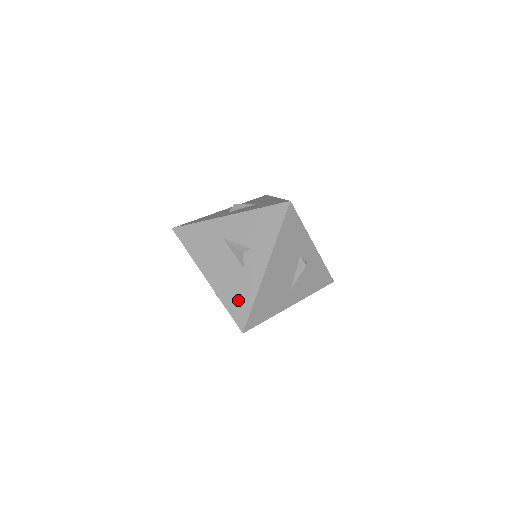
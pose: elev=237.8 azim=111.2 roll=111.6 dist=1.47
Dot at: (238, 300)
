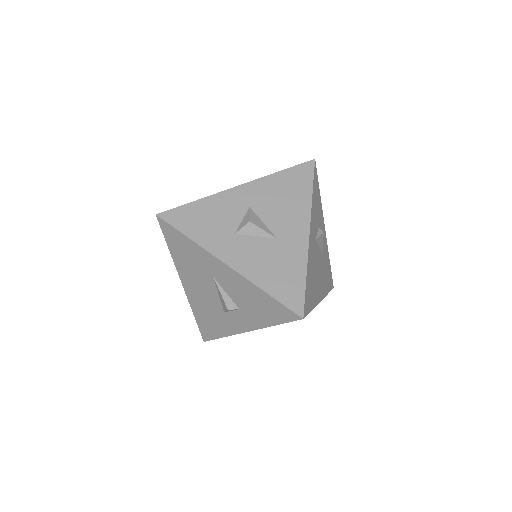
Dot at: (209, 324)
